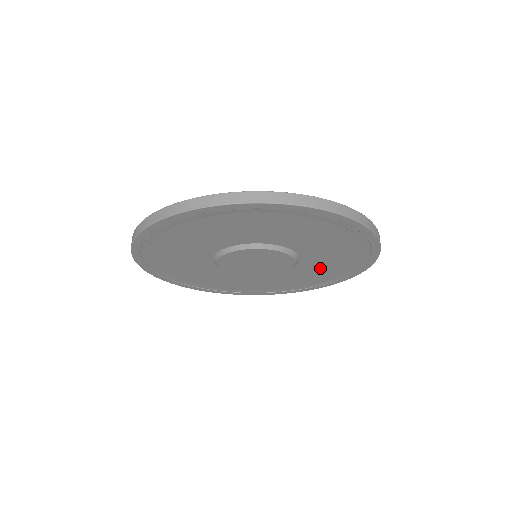
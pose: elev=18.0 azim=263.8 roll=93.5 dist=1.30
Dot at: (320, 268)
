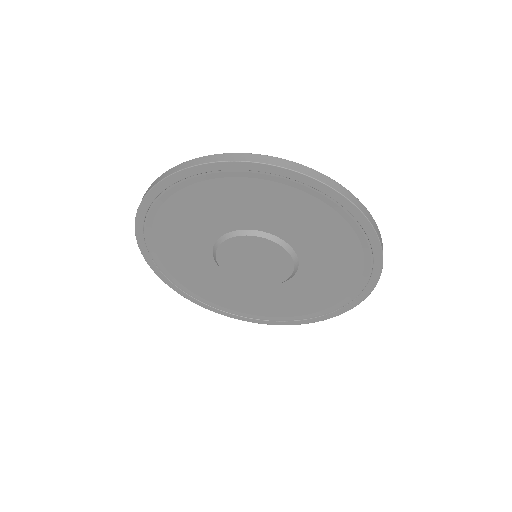
Dot at: (327, 275)
